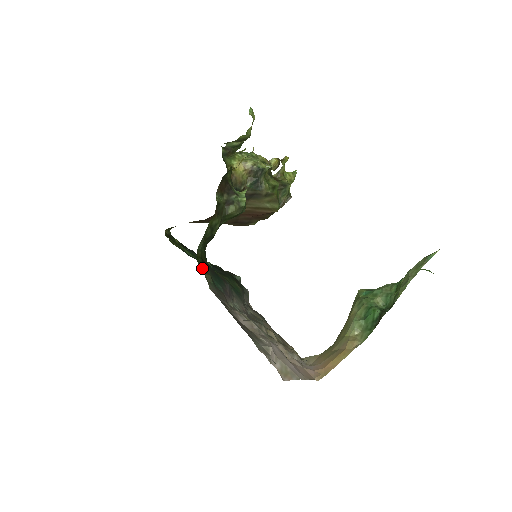
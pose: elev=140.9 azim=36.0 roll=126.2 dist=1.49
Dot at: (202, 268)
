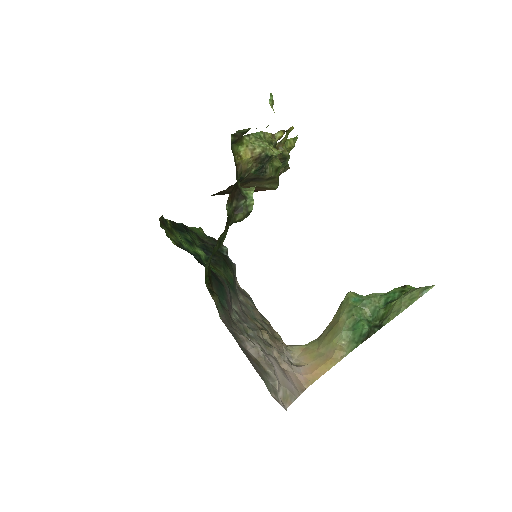
Dot at: (210, 289)
